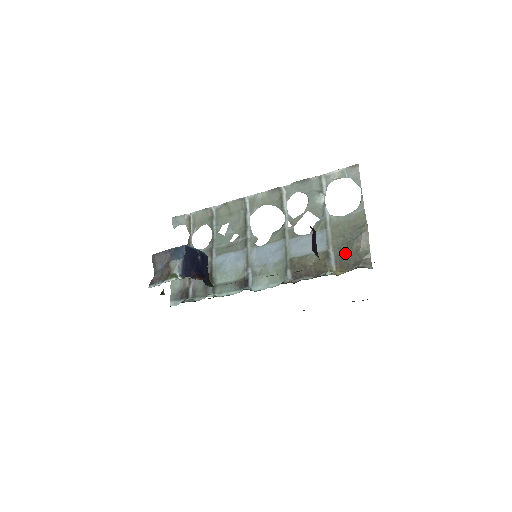
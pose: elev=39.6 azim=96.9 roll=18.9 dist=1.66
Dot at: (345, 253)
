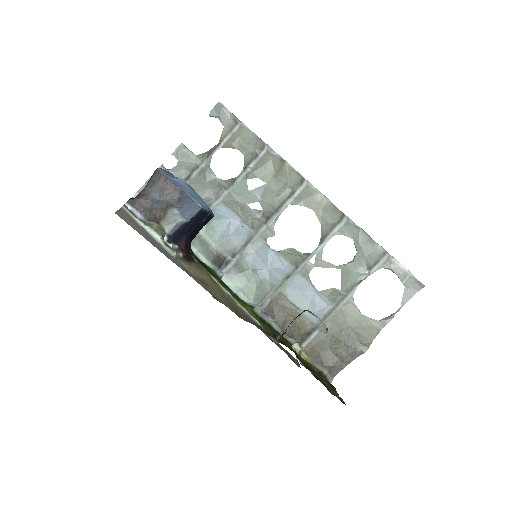
Dot at: (326, 345)
